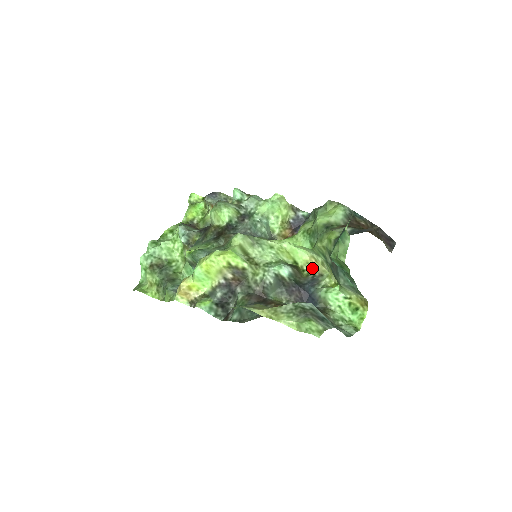
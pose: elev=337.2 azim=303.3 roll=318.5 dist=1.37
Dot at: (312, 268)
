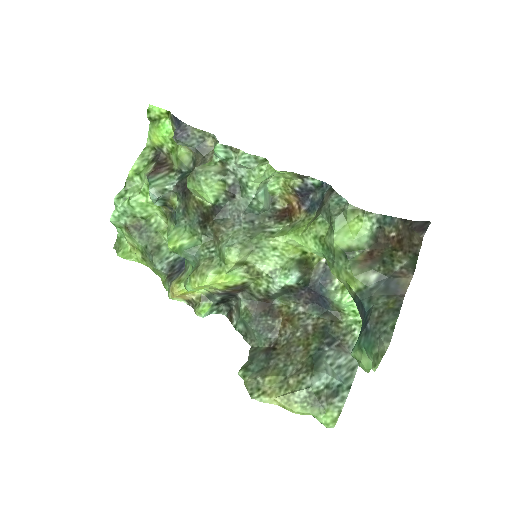
Dot at: occluded
